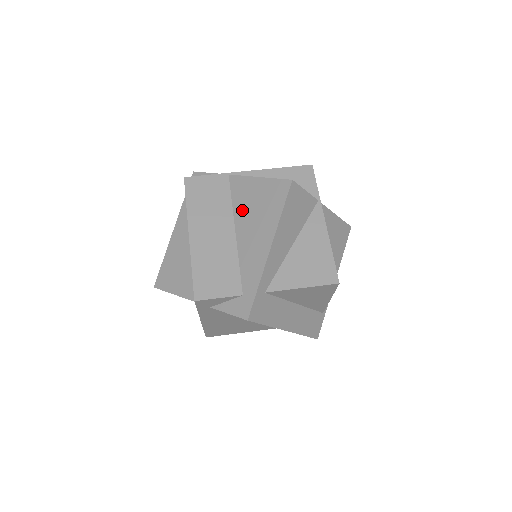
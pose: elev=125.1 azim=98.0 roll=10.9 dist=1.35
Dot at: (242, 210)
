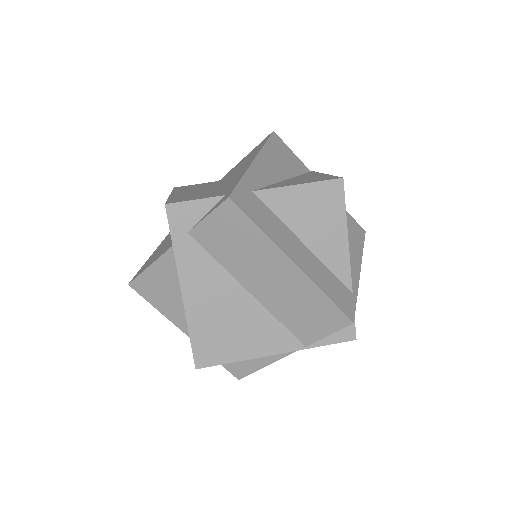
Dot at: (229, 176)
